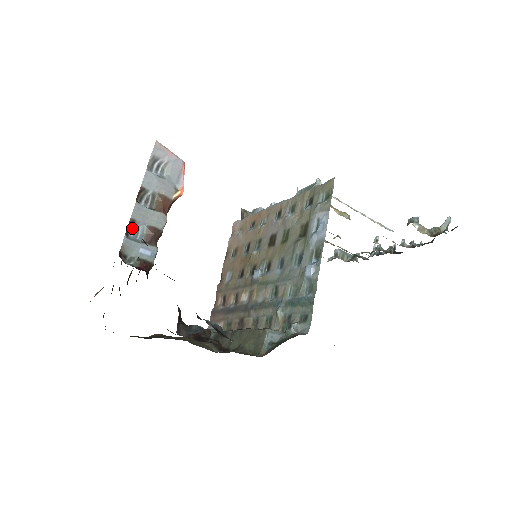
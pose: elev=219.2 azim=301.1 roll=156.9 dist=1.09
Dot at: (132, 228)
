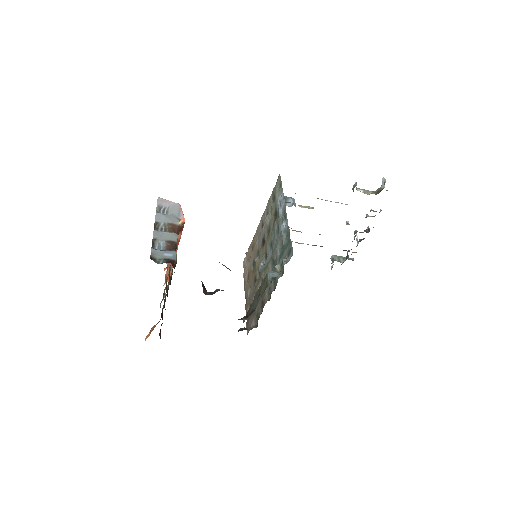
Dot at: (156, 245)
